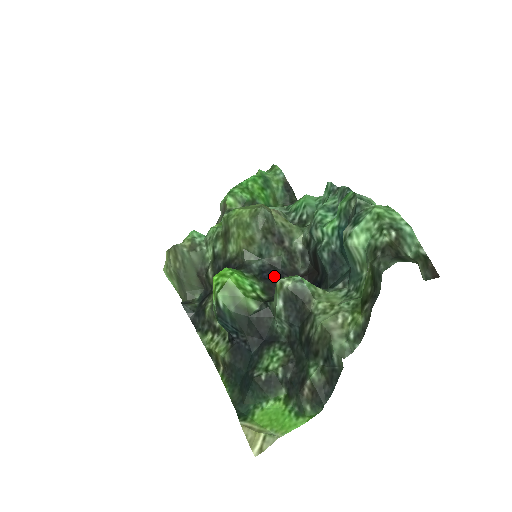
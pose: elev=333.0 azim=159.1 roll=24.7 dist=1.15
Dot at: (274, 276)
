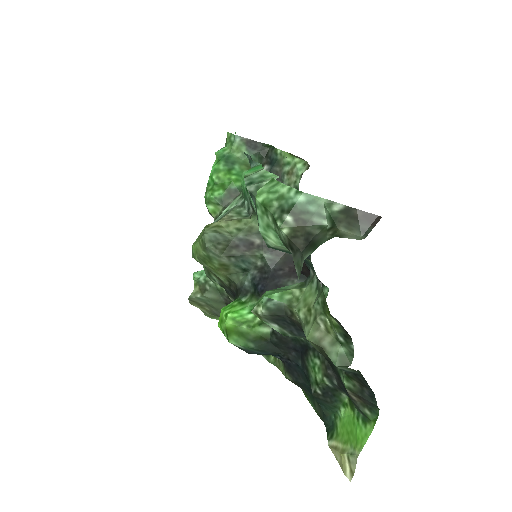
Dot at: (269, 282)
